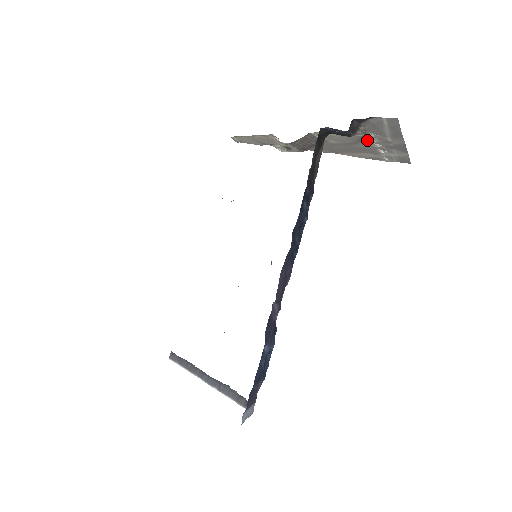
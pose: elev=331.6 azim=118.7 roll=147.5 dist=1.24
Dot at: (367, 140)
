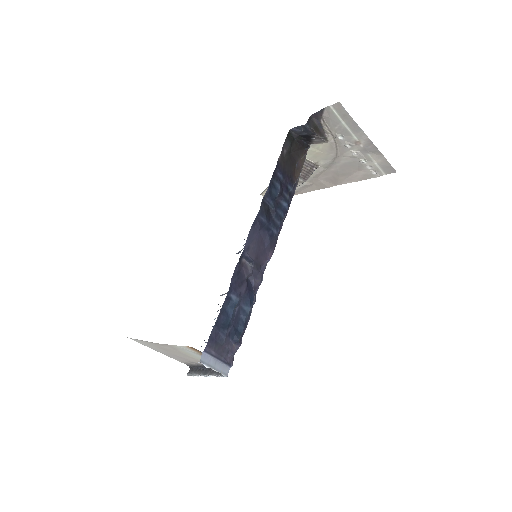
Dot at: (342, 147)
